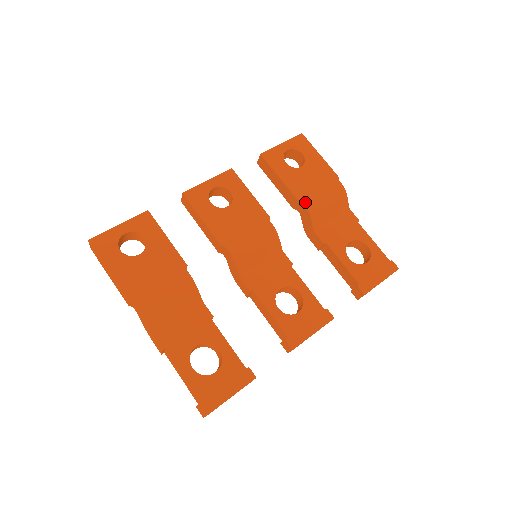
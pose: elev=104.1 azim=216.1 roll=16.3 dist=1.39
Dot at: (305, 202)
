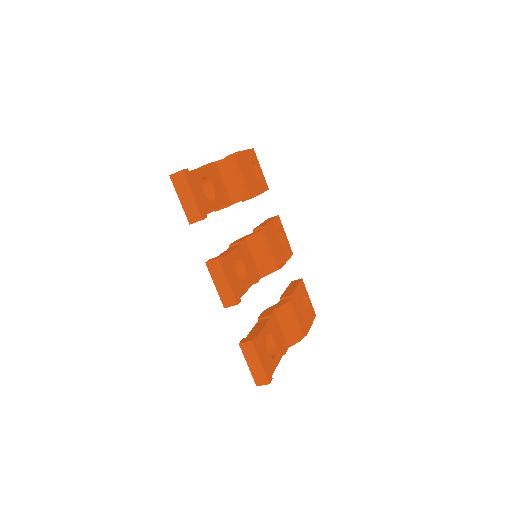
Dot at: (292, 300)
